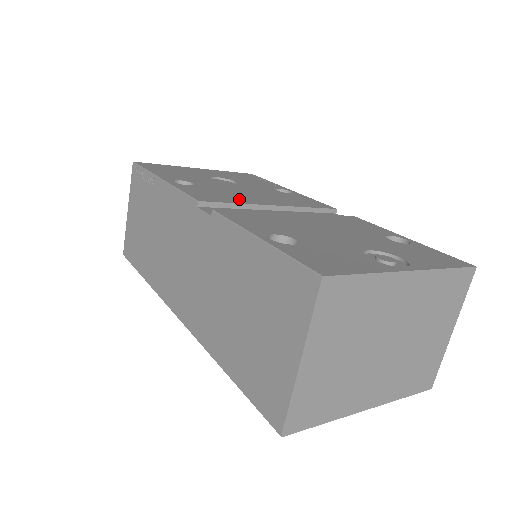
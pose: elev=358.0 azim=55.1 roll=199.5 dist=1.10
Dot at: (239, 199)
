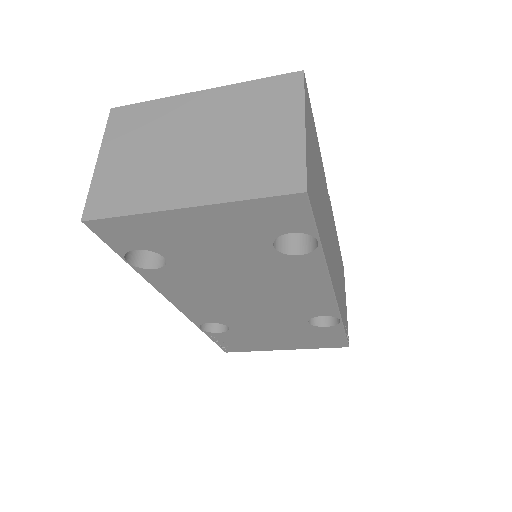
Dot at: occluded
